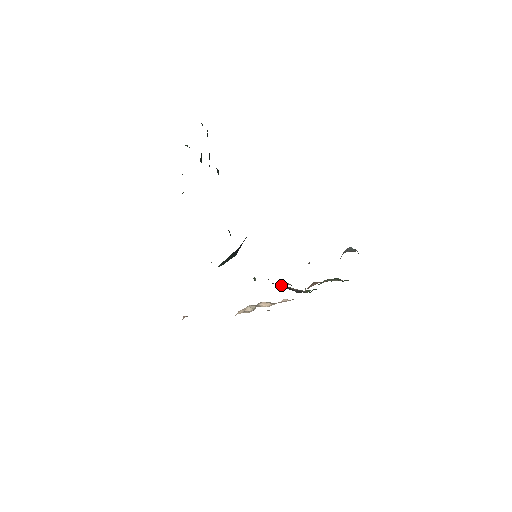
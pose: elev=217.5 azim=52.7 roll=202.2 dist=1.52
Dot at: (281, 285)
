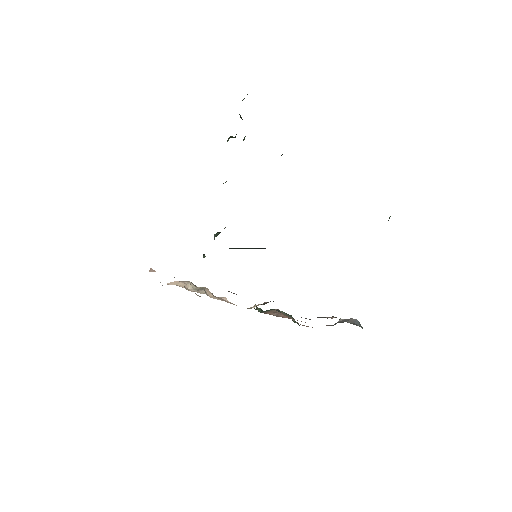
Dot at: occluded
